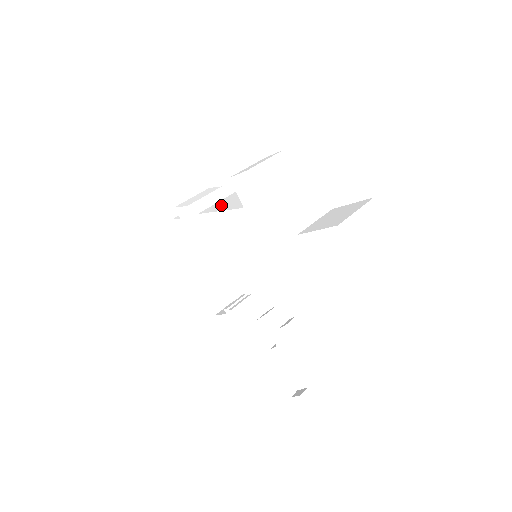
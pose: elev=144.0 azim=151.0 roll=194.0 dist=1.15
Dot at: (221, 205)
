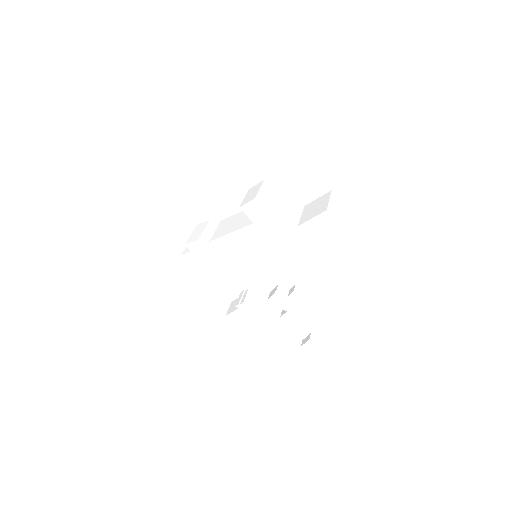
Dot at: (225, 230)
